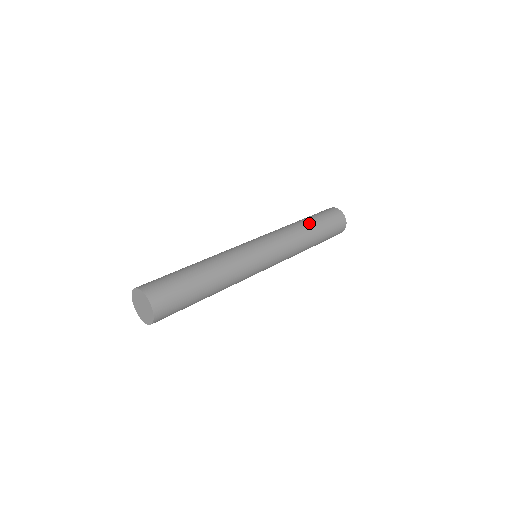
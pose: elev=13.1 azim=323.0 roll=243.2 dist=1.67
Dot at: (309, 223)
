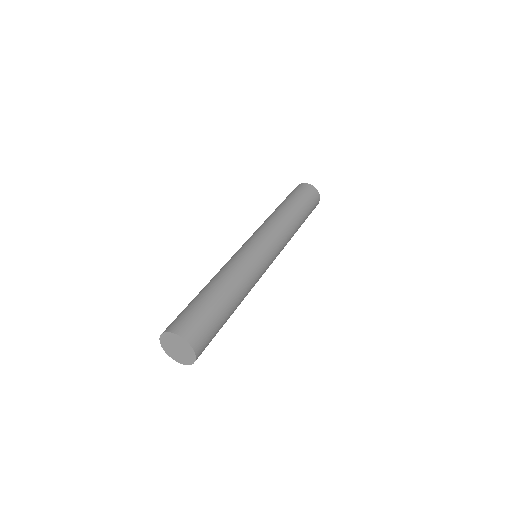
Dot at: (293, 208)
